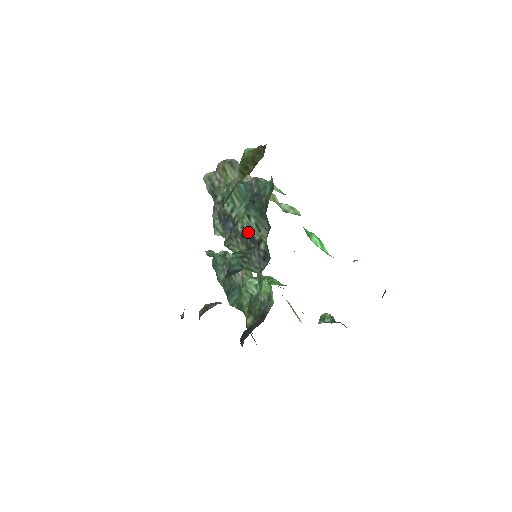
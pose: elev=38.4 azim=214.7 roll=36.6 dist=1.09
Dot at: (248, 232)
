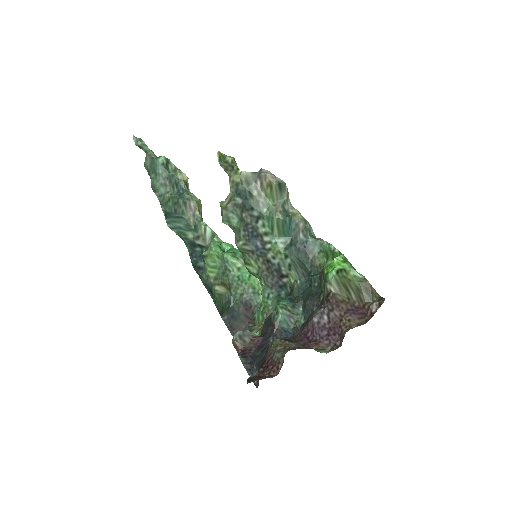
Dot at: (277, 264)
